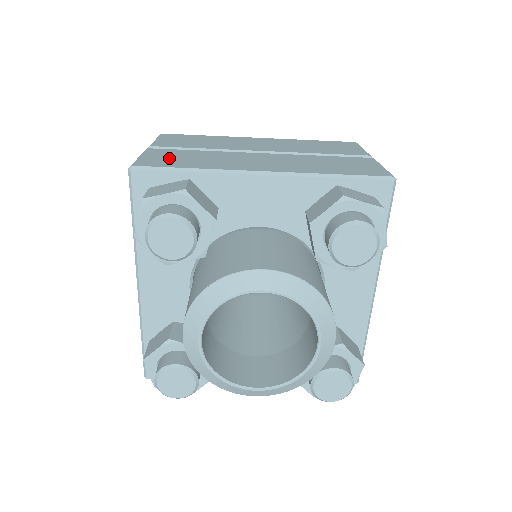
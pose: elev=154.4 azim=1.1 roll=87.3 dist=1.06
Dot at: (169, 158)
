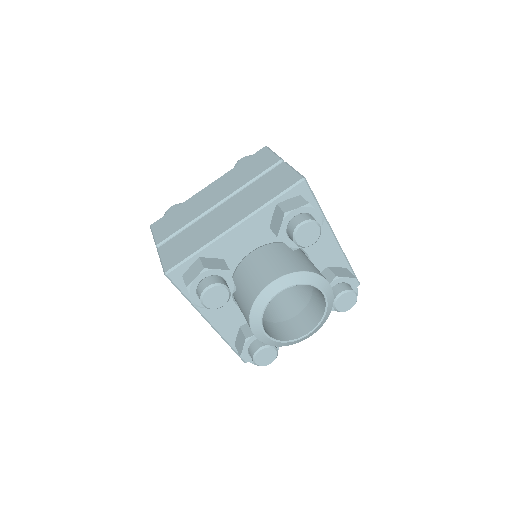
Dot at: occluded
